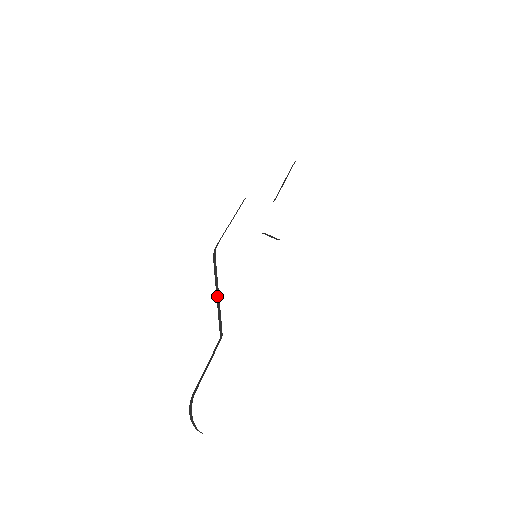
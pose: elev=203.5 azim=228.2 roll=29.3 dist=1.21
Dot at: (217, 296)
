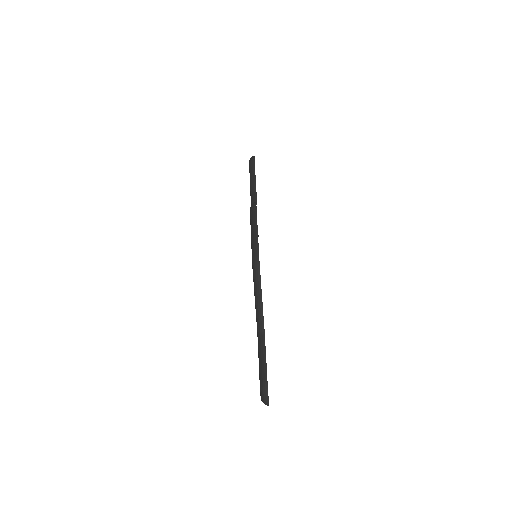
Dot at: (260, 301)
